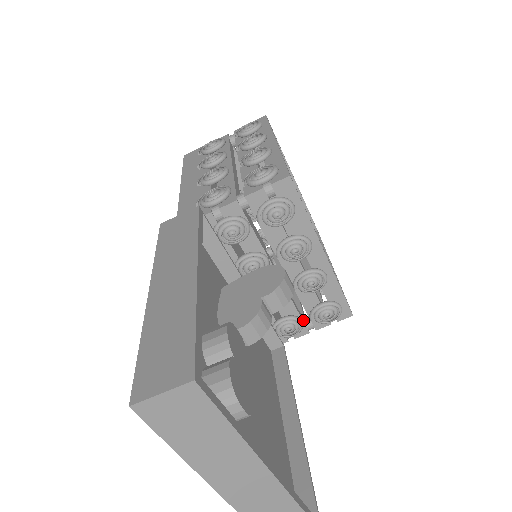
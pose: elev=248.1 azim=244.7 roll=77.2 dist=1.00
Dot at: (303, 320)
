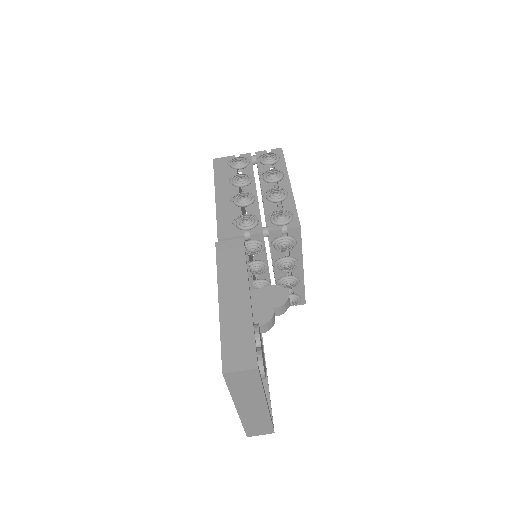
Dot at: occluded
